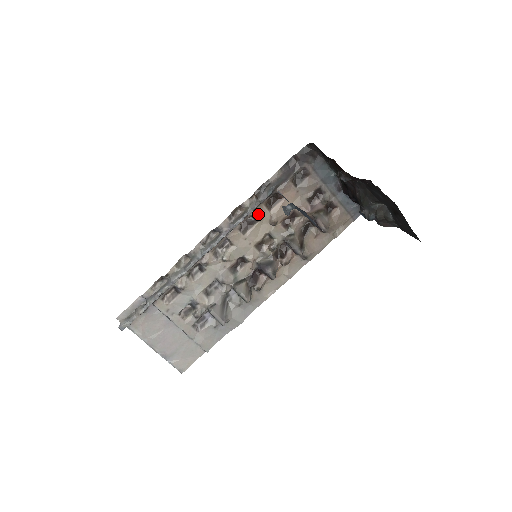
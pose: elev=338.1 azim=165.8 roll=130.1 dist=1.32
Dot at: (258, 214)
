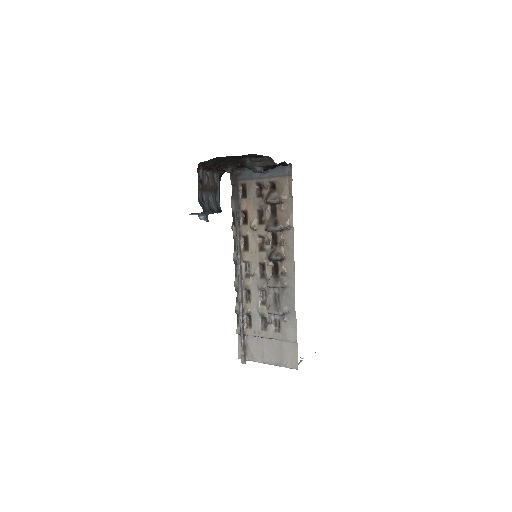
Dot at: (243, 233)
